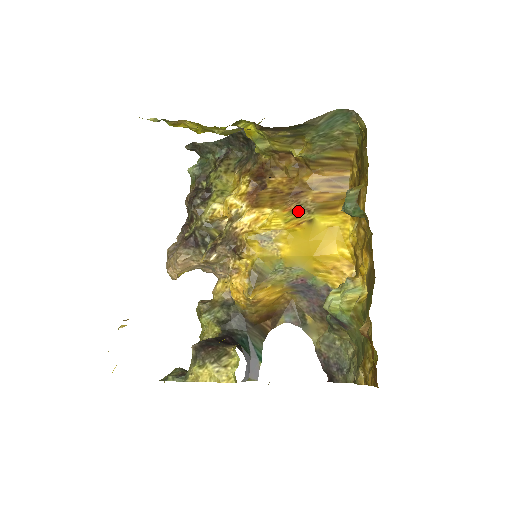
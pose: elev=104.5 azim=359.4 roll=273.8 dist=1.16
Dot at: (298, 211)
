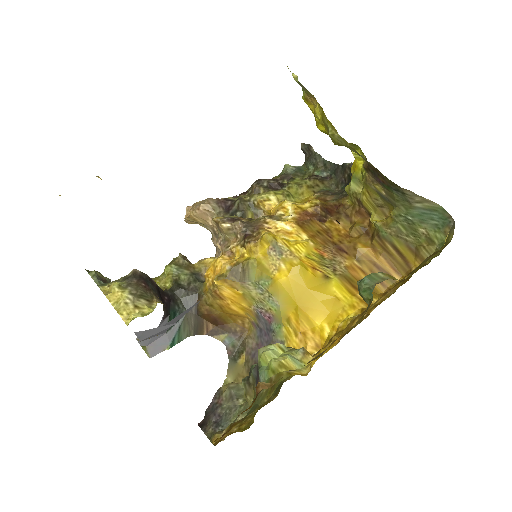
Dot at: (326, 261)
